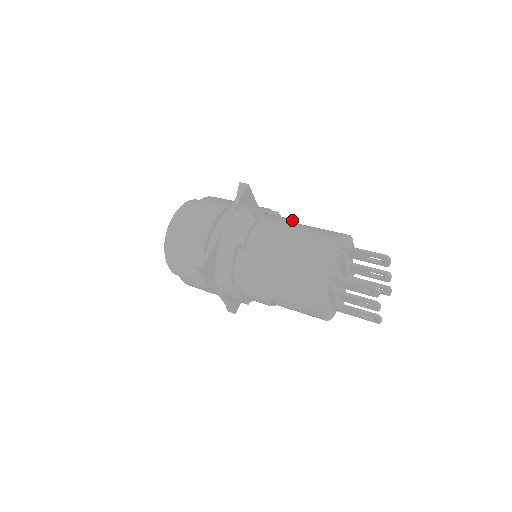
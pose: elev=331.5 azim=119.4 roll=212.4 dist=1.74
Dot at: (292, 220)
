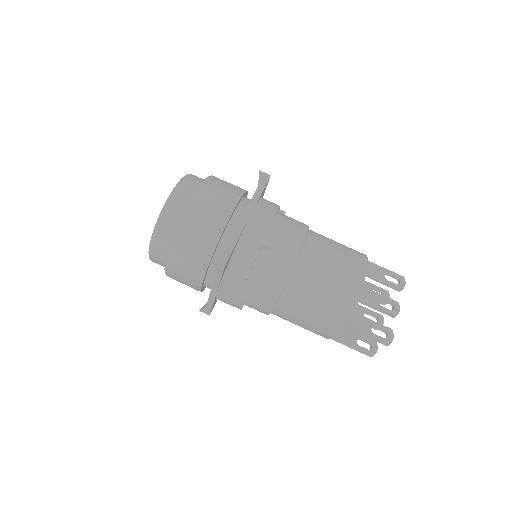
Dot at: (289, 275)
